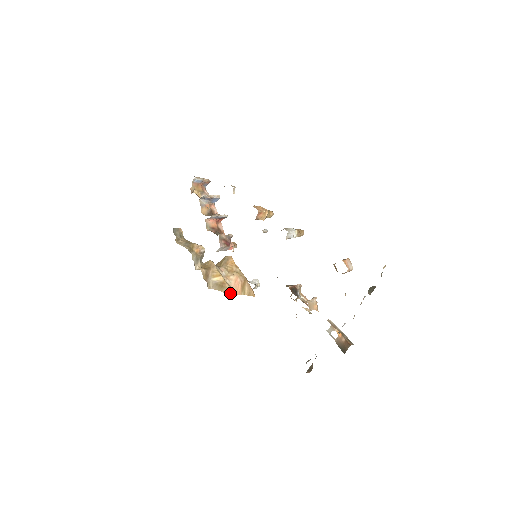
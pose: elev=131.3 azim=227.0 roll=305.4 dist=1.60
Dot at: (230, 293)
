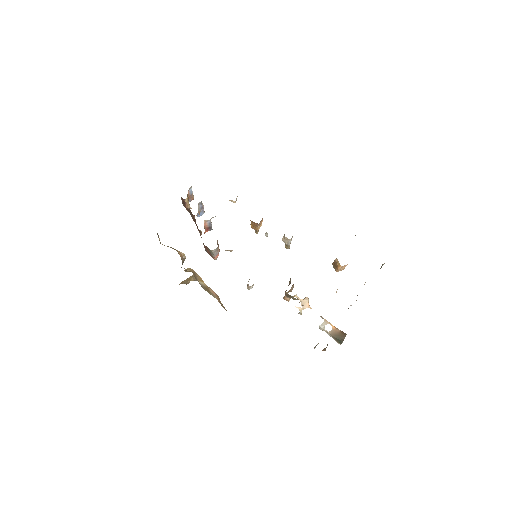
Dot at: (216, 297)
